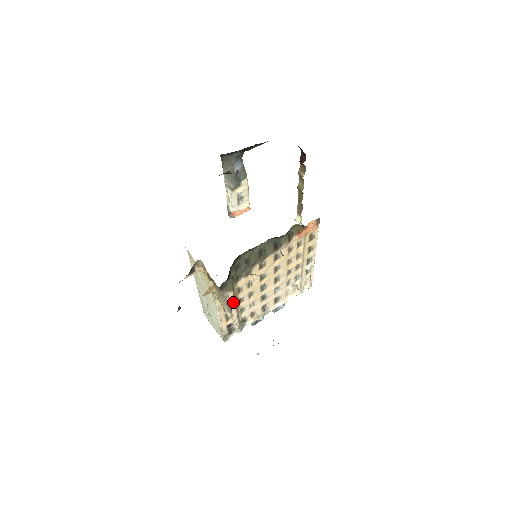
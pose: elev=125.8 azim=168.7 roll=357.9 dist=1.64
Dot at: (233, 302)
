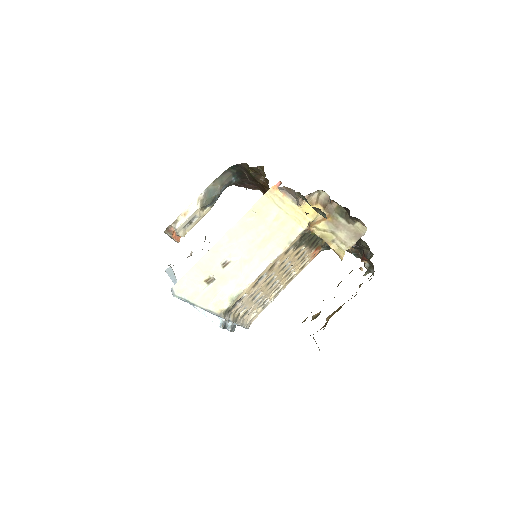
Dot at: (277, 266)
